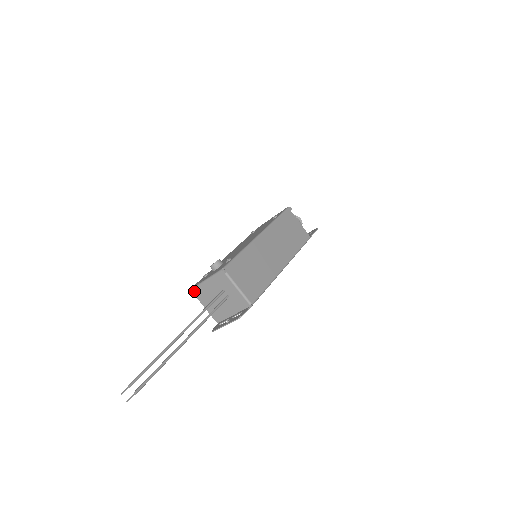
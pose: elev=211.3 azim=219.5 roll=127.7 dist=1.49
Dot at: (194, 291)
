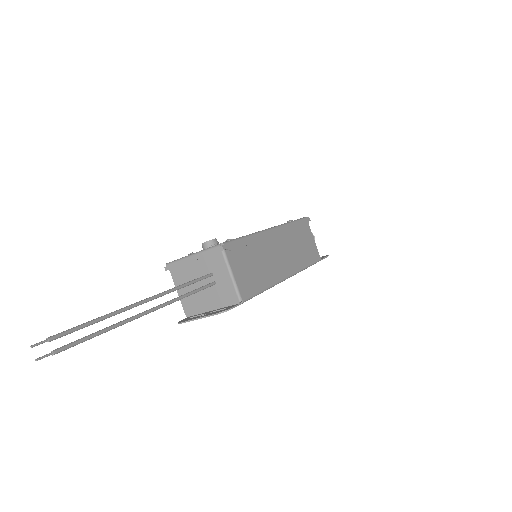
Dot at: (172, 266)
